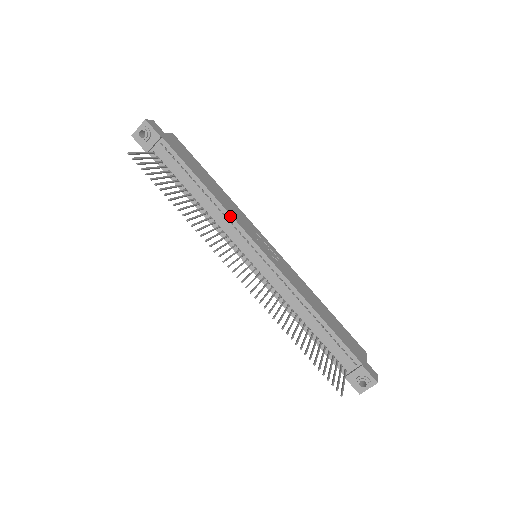
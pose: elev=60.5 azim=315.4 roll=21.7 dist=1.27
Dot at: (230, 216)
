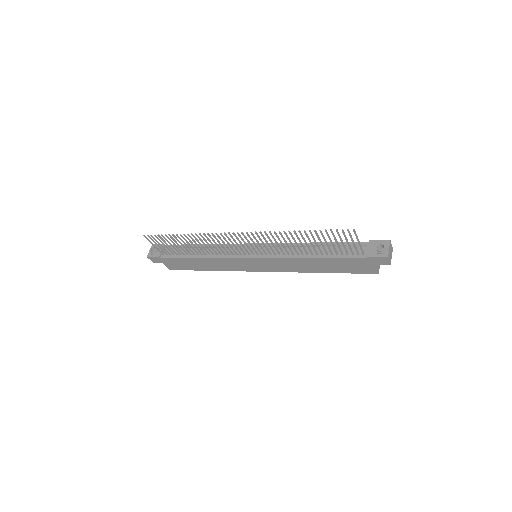
Dot at: occluded
